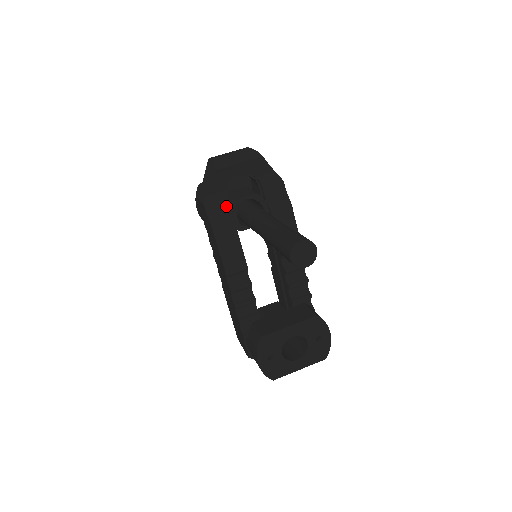
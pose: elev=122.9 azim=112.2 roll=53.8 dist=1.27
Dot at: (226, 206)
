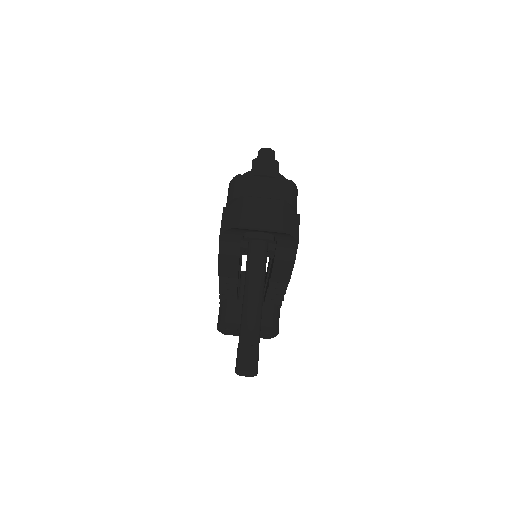
Dot at: (238, 242)
